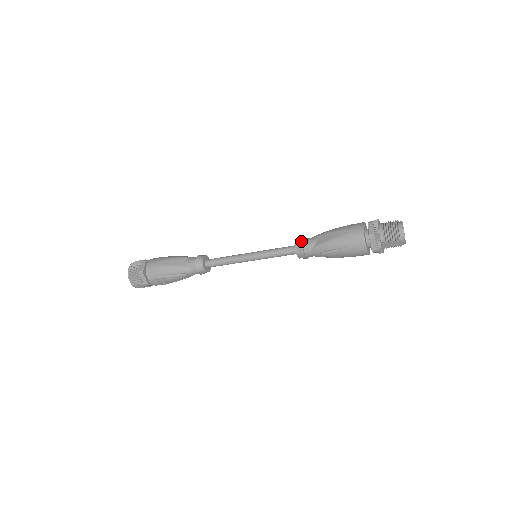
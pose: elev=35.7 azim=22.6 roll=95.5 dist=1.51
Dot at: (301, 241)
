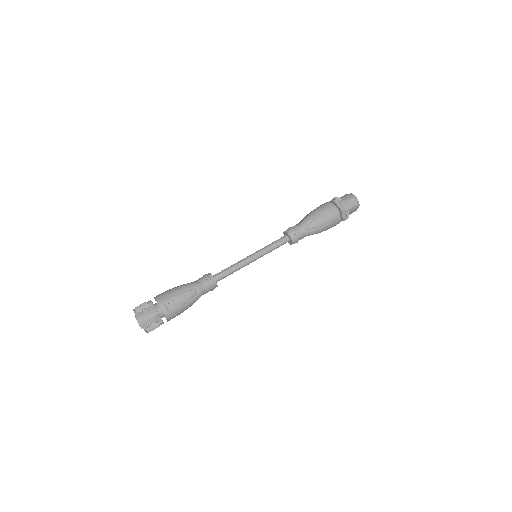
Dot at: (288, 228)
